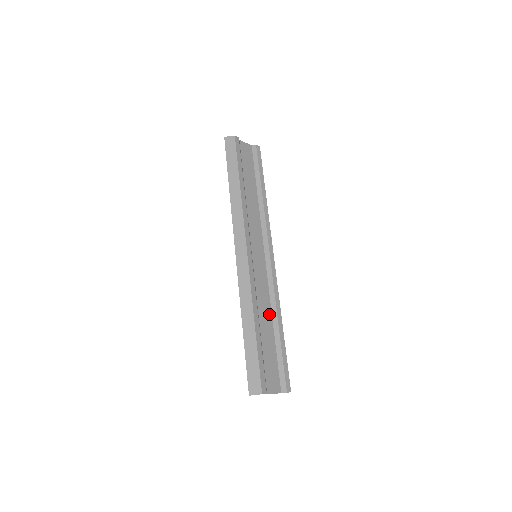
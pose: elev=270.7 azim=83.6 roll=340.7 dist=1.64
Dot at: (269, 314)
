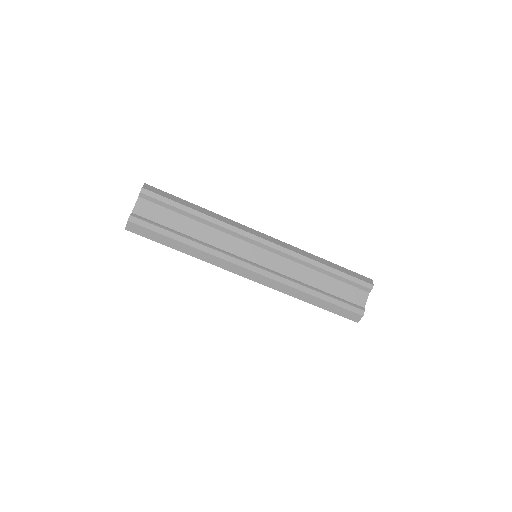
Dot at: (309, 271)
